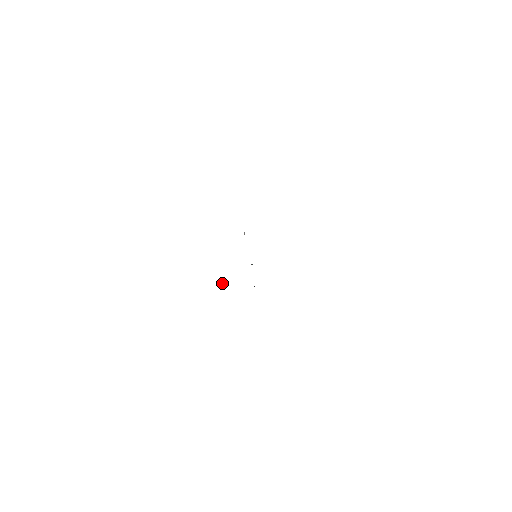
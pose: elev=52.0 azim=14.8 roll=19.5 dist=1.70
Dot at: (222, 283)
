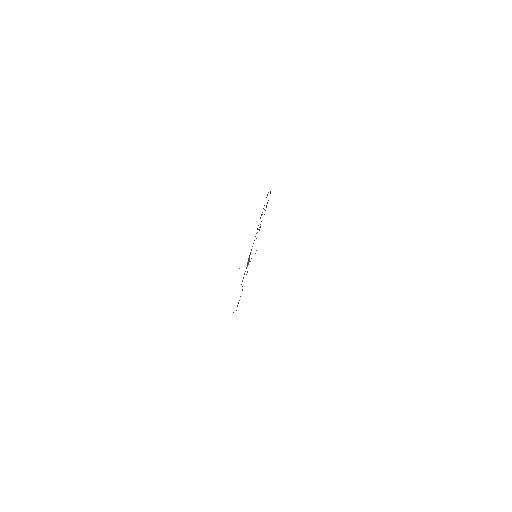
Dot at: occluded
